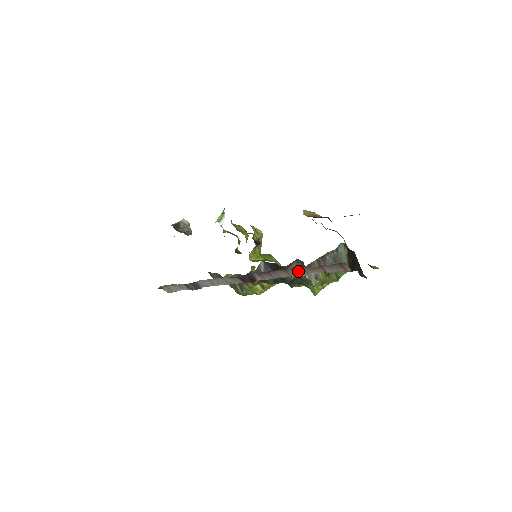
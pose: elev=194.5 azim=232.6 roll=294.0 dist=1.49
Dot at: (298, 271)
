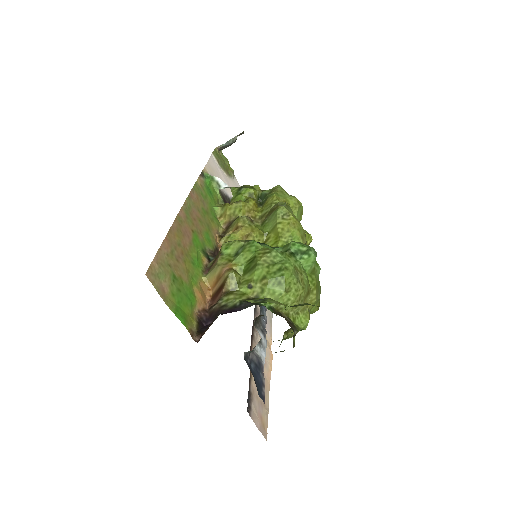
Dot at: occluded
